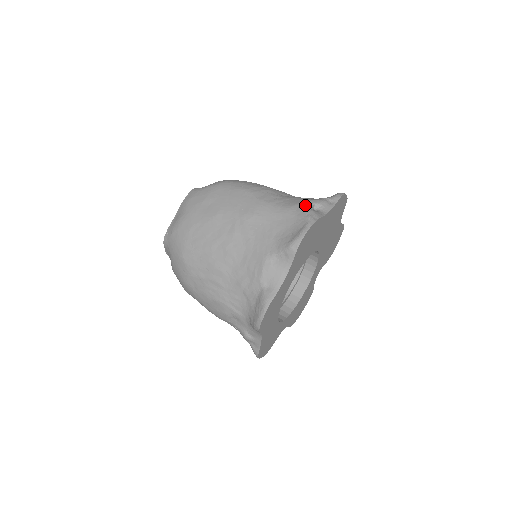
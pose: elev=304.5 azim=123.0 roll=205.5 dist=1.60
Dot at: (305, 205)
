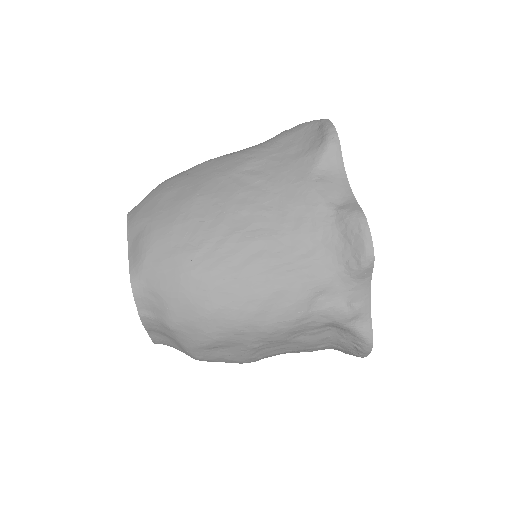
Dot at: occluded
